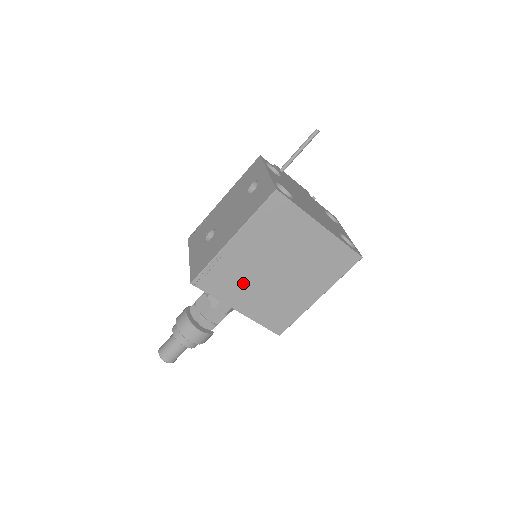
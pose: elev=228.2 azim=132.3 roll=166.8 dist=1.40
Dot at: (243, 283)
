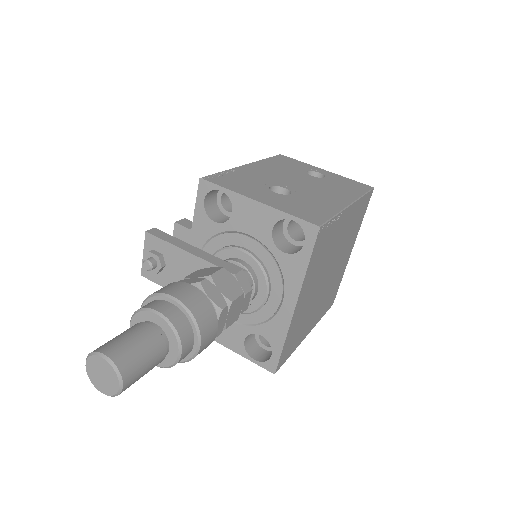
Dot at: (319, 268)
